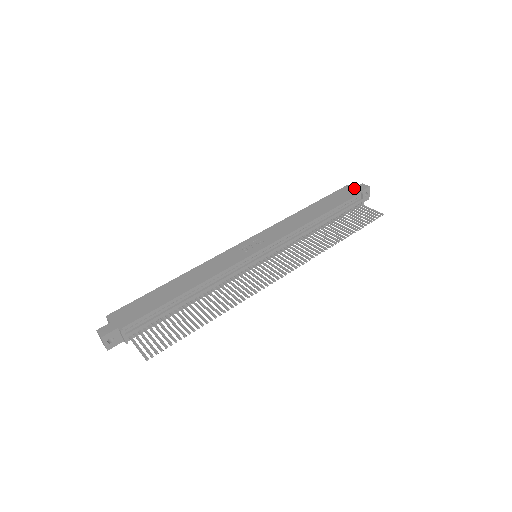
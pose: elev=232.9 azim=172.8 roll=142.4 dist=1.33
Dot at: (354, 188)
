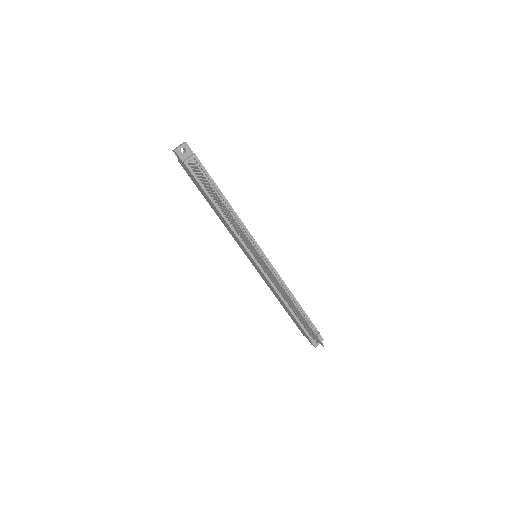
Dot at: occluded
